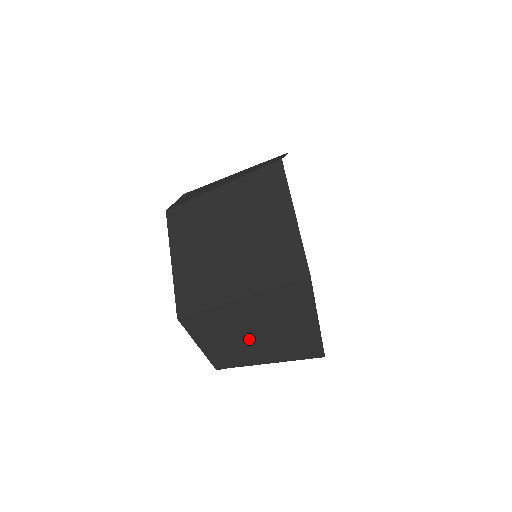
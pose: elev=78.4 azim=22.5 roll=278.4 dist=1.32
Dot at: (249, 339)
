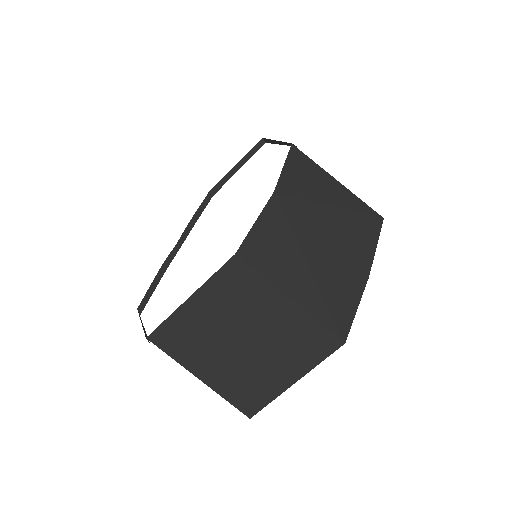
Dot at: occluded
